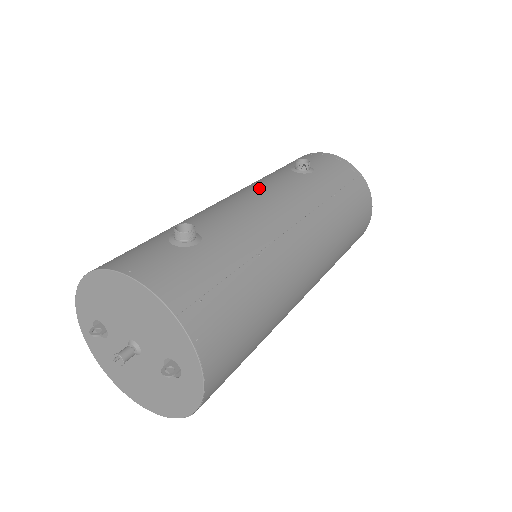
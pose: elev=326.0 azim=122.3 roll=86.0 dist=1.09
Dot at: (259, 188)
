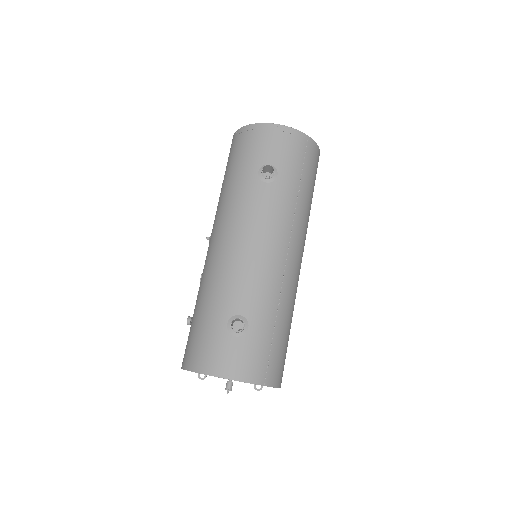
Dot at: (249, 226)
